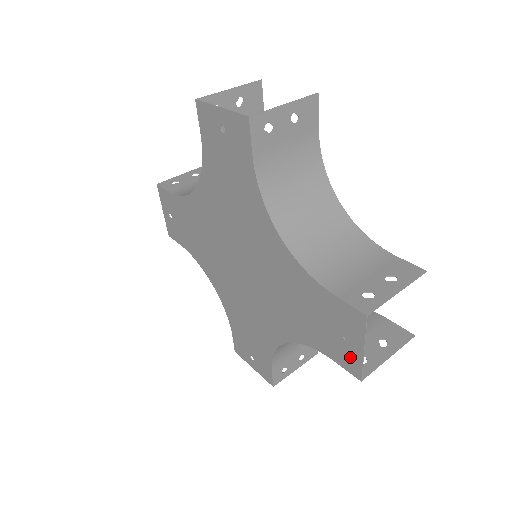
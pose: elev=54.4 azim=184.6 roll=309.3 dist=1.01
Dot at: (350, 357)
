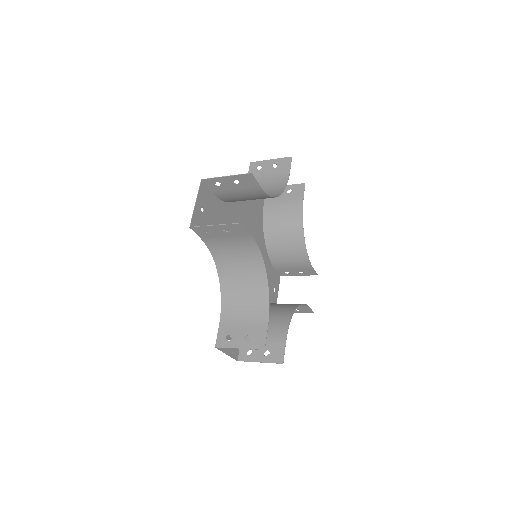
Dot at: (233, 349)
